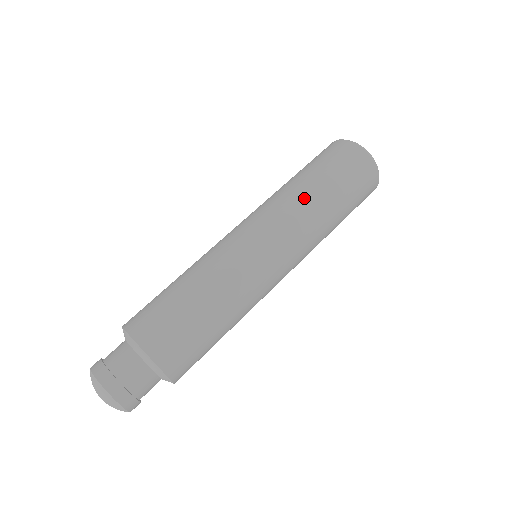
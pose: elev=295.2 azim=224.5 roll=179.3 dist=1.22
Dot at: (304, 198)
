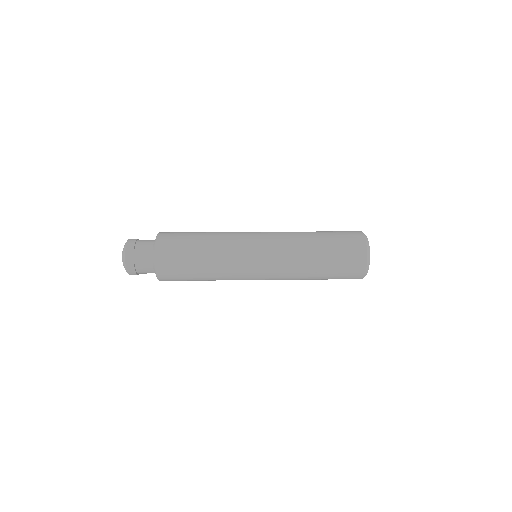
Dot at: occluded
